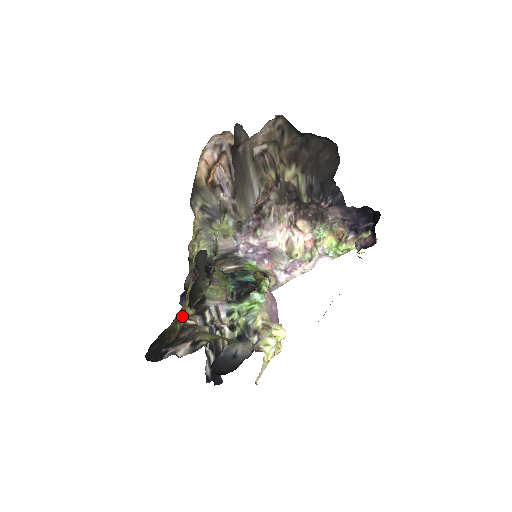
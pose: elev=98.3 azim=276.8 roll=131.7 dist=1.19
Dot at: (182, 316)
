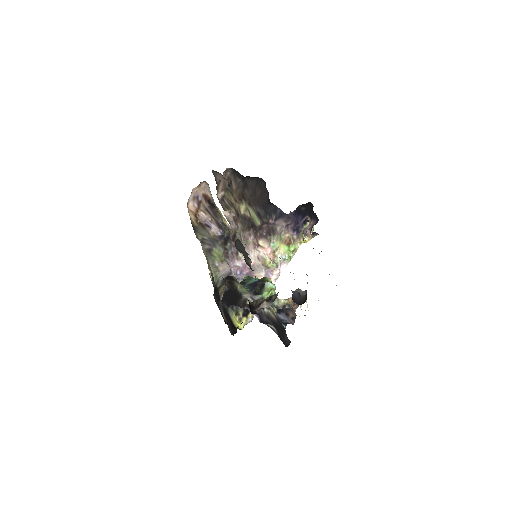
Dot at: occluded
